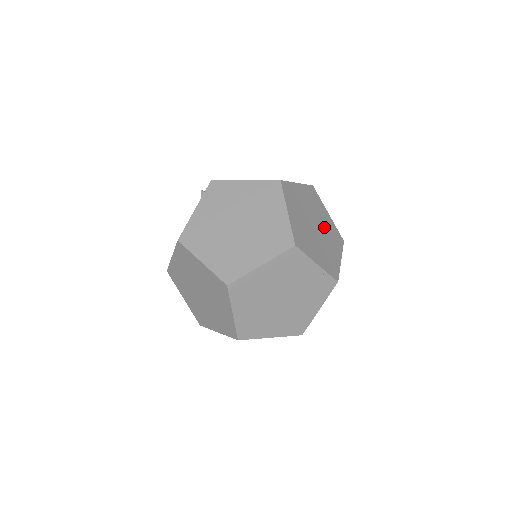
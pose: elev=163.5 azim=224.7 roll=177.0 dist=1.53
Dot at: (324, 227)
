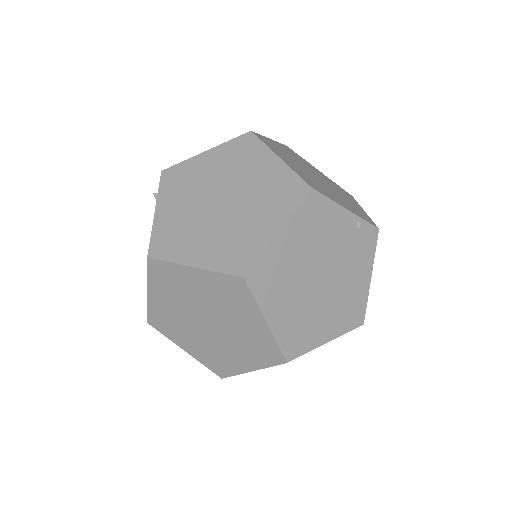
Dot at: (325, 180)
